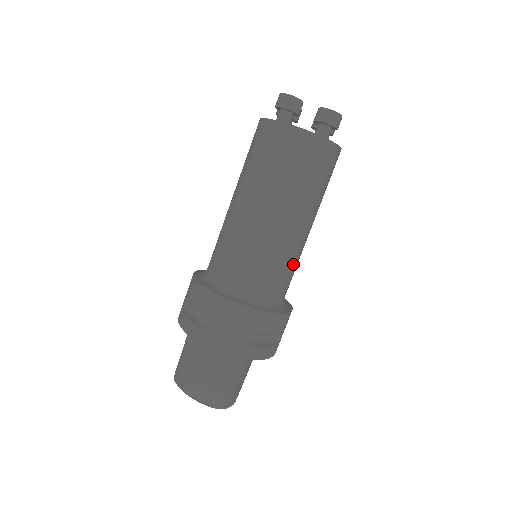
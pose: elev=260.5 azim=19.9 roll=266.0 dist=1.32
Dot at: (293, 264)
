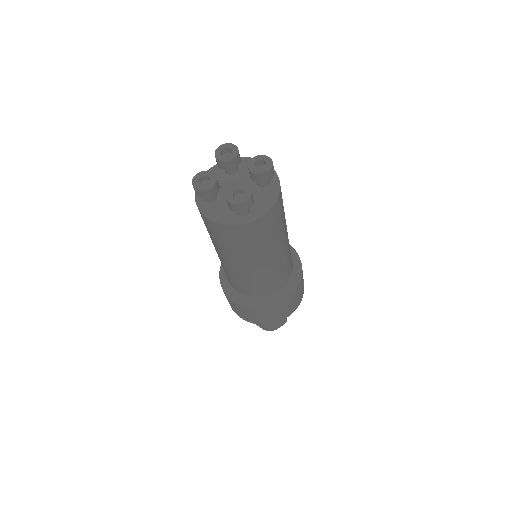
Dot at: (273, 278)
